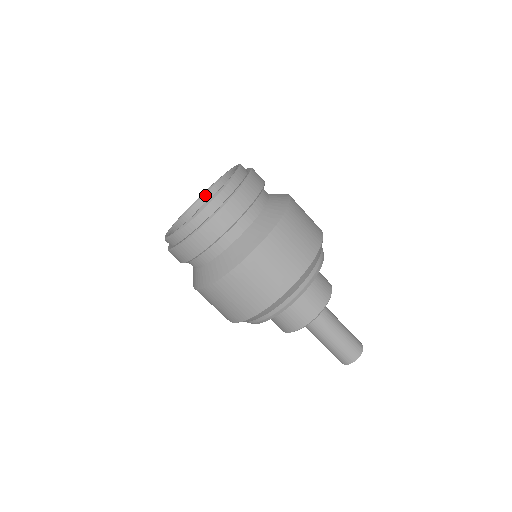
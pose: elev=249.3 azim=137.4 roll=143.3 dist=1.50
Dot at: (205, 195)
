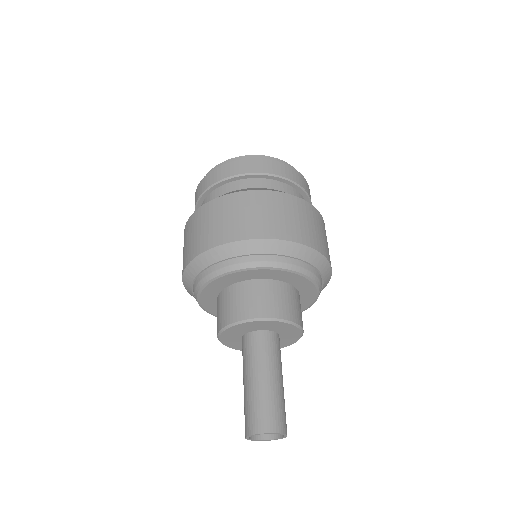
Dot at: occluded
